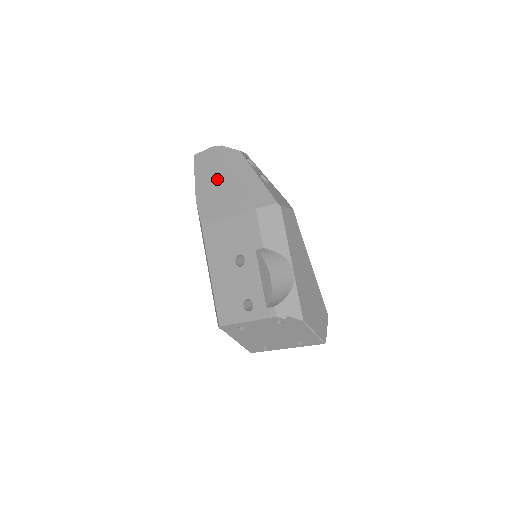
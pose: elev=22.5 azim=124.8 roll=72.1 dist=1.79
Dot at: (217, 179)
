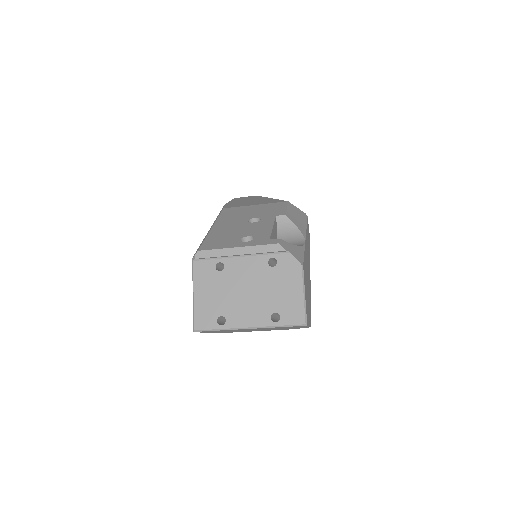
Dot at: (253, 199)
